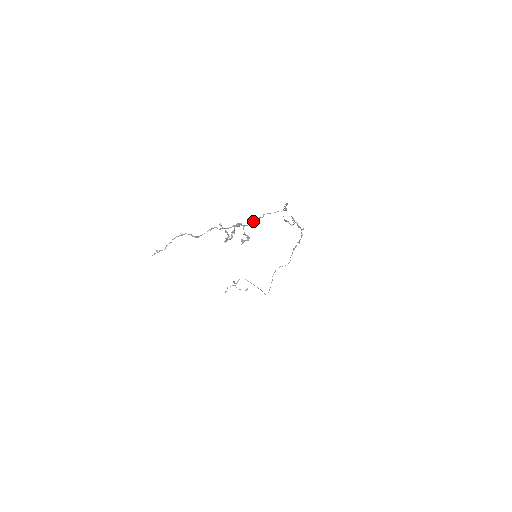
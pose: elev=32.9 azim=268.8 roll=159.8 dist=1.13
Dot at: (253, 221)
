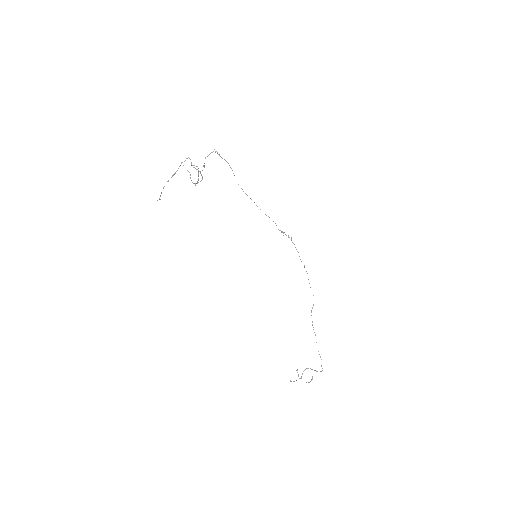
Dot at: (204, 166)
